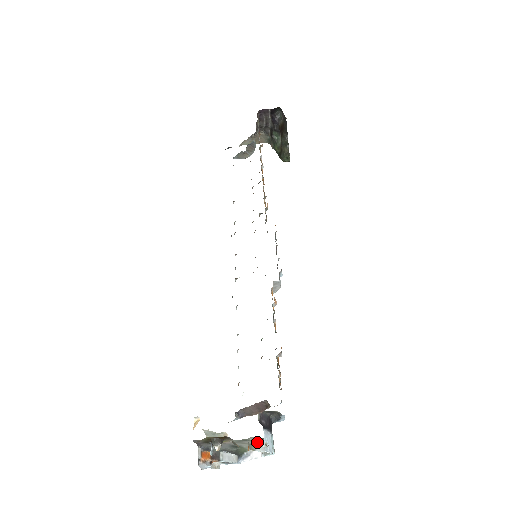
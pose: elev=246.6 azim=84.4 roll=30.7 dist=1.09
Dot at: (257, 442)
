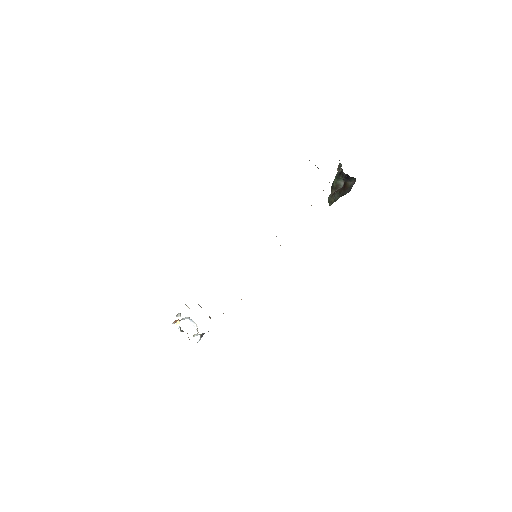
Dot at: (197, 334)
